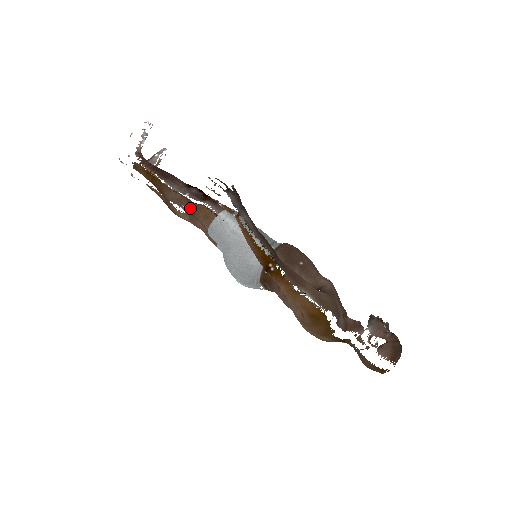
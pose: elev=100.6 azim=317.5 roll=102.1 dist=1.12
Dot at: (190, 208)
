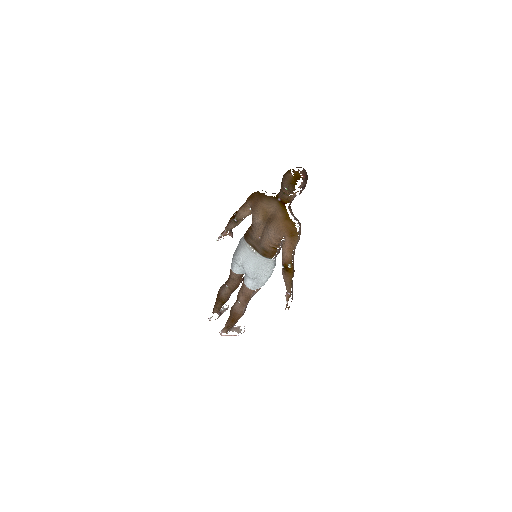
Dot at: (228, 280)
